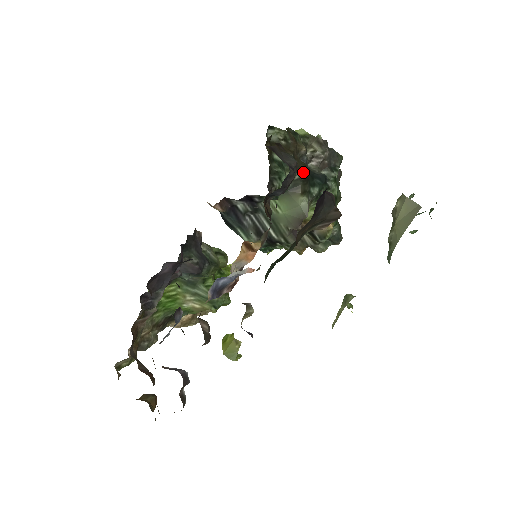
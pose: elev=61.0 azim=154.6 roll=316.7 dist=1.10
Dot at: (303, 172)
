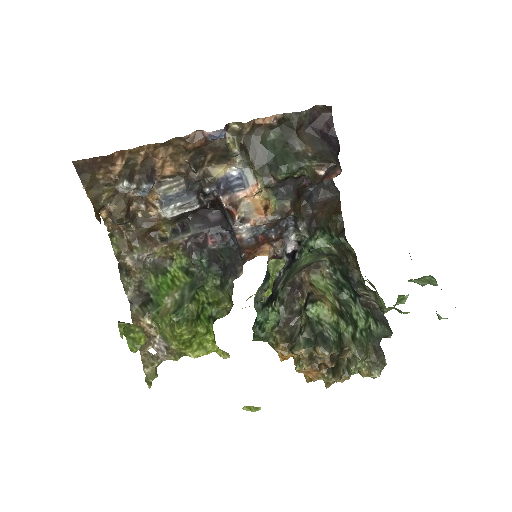
Dot at: (343, 257)
